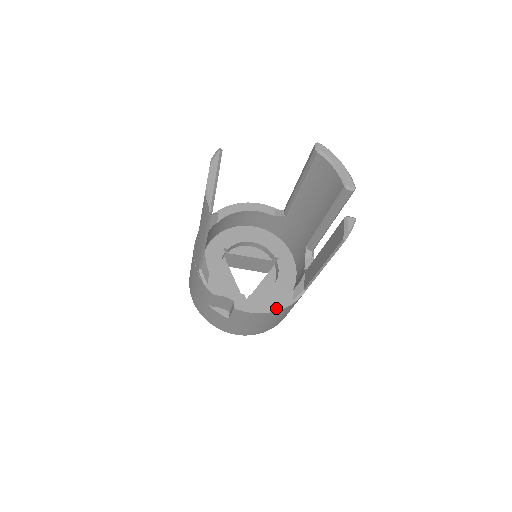
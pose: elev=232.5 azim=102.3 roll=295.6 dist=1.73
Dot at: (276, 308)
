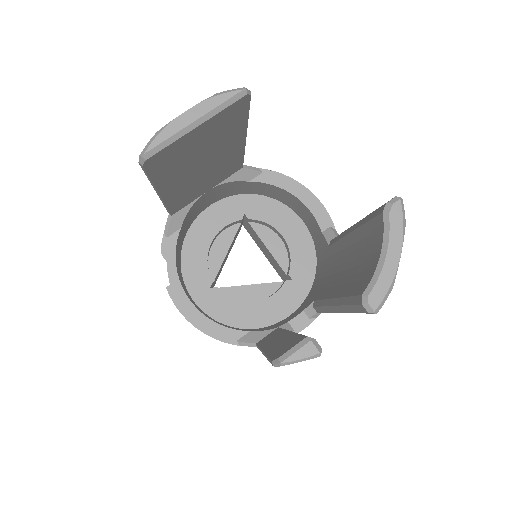
Dot at: (209, 331)
